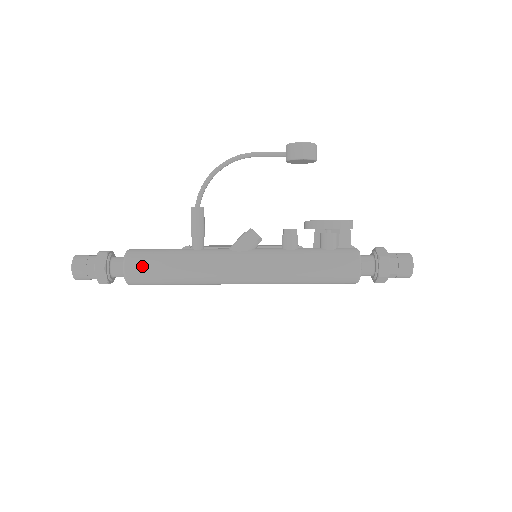
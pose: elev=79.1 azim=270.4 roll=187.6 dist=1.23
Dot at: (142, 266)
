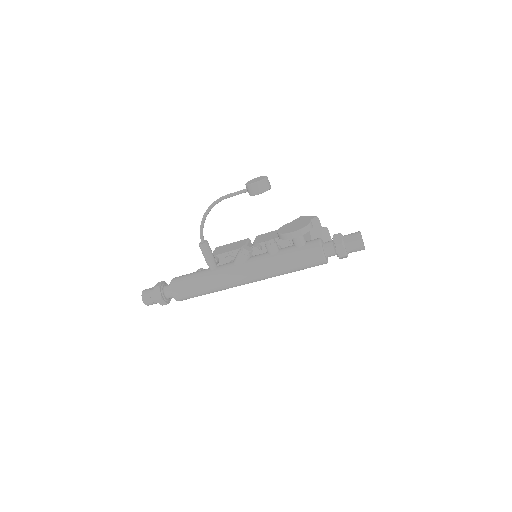
Dot at: (182, 291)
